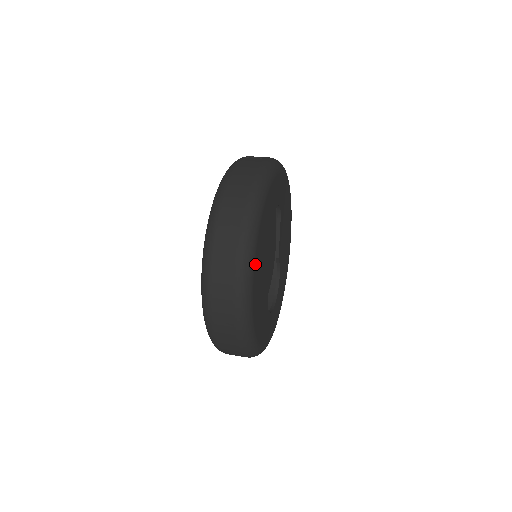
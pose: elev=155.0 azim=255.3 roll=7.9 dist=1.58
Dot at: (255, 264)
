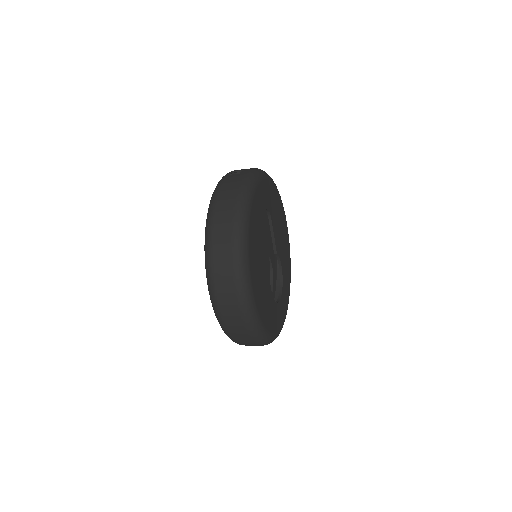
Dot at: (251, 271)
